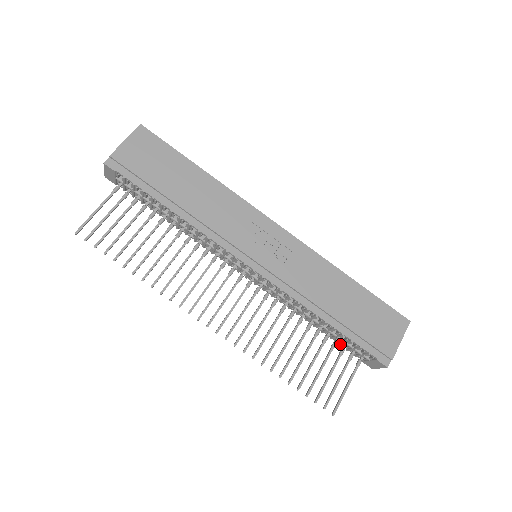
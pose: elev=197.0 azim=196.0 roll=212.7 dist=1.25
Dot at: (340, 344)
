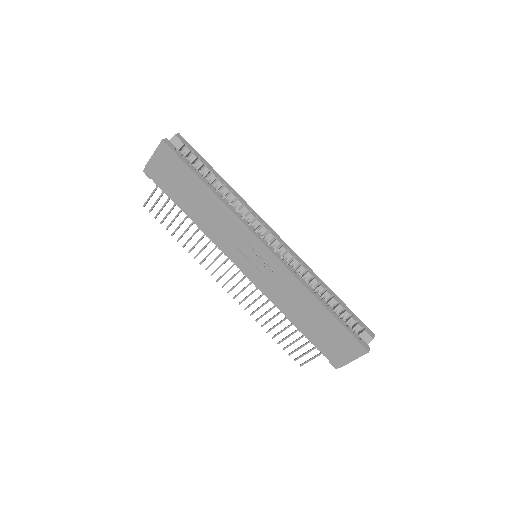
Dot at: occluded
